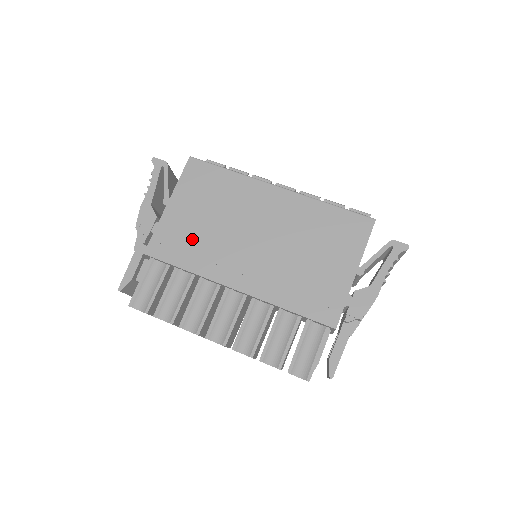
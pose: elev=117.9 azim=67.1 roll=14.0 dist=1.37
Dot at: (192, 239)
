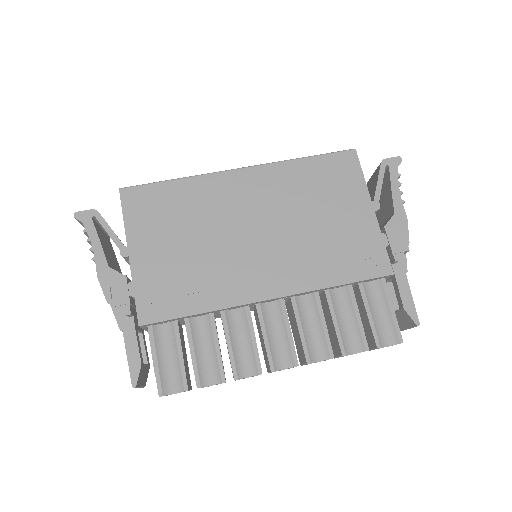
Dot at: (185, 276)
